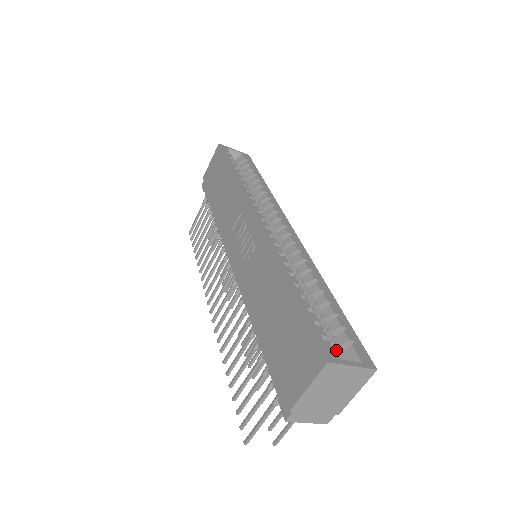
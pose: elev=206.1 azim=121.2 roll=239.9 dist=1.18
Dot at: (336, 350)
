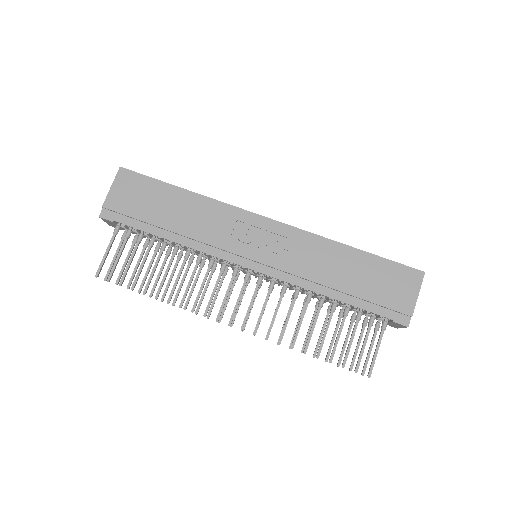
Dot at: occluded
